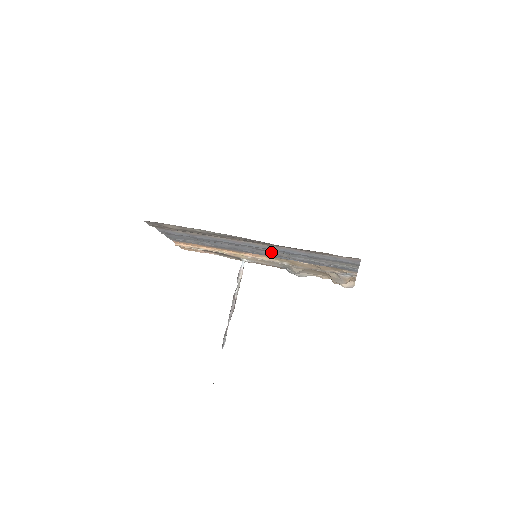
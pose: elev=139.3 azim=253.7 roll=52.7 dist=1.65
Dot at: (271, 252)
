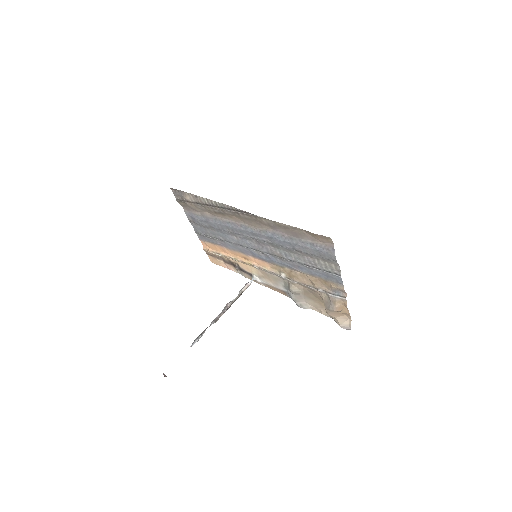
Dot at: (267, 248)
